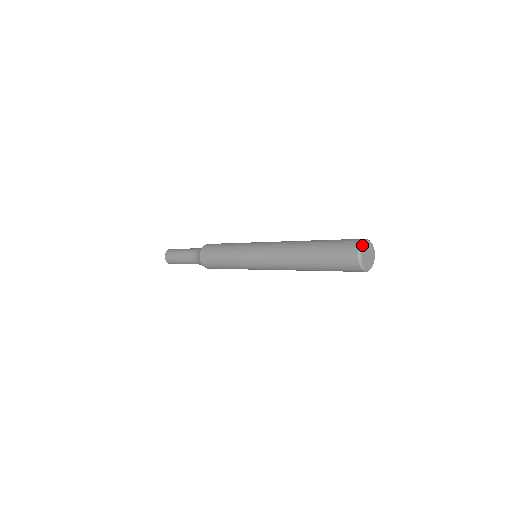
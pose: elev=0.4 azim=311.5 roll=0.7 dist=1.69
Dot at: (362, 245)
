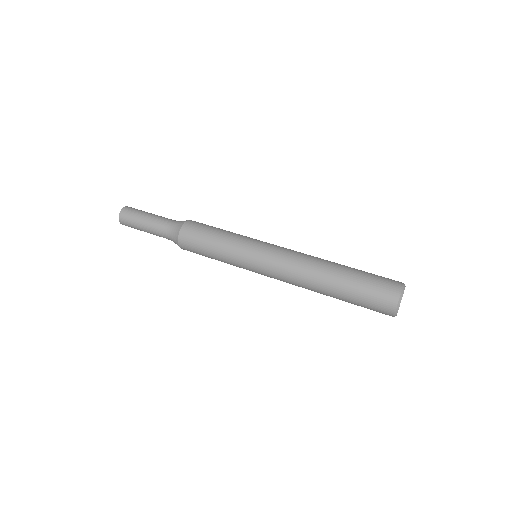
Dot at: (403, 293)
